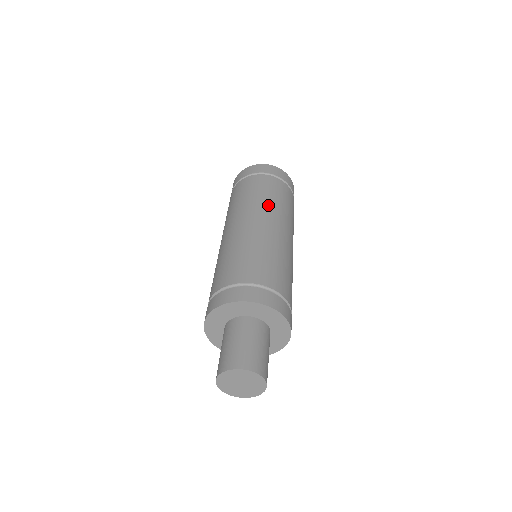
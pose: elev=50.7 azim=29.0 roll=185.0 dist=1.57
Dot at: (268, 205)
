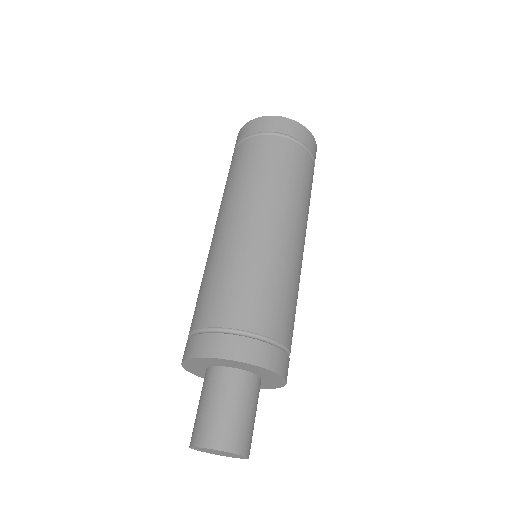
Dot at: (278, 193)
